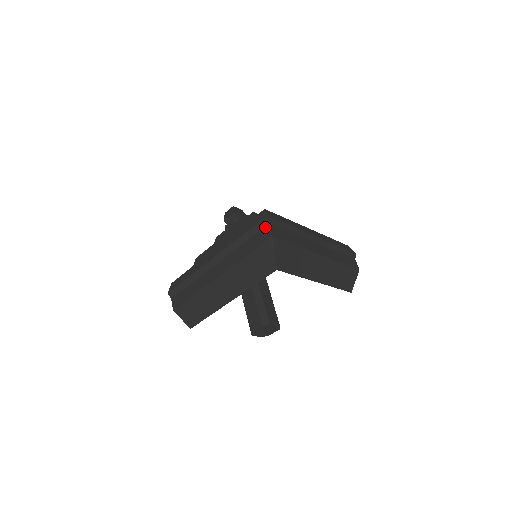
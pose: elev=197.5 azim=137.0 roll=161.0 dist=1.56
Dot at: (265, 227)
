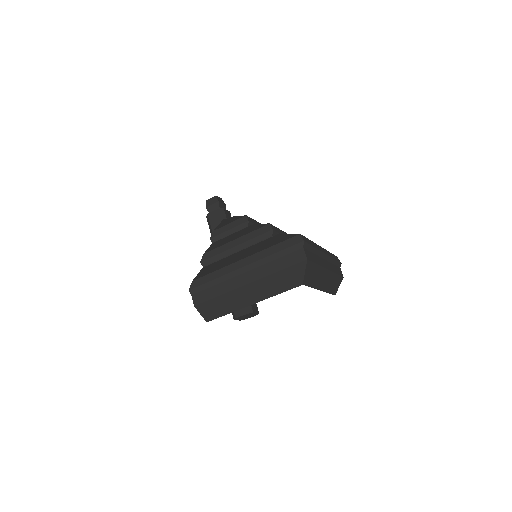
Dot at: (299, 250)
